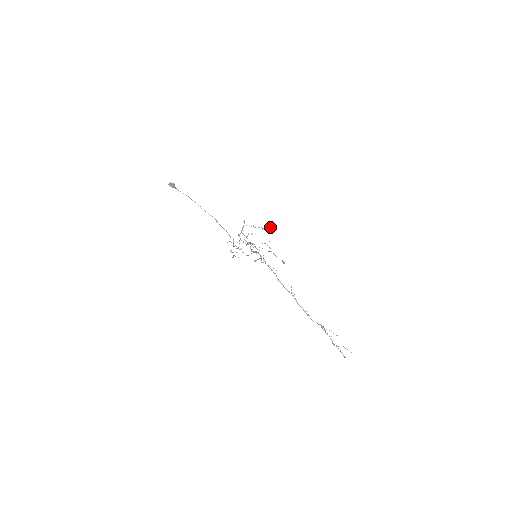
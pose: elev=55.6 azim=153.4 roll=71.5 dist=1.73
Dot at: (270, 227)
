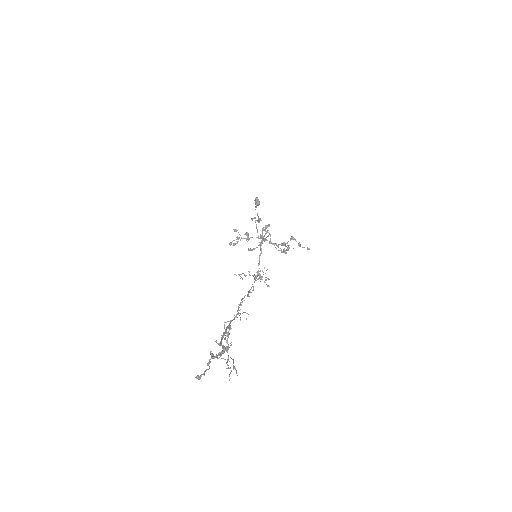
Dot at: occluded
